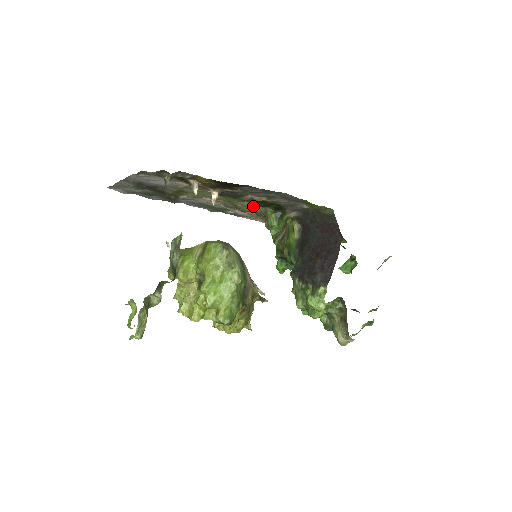
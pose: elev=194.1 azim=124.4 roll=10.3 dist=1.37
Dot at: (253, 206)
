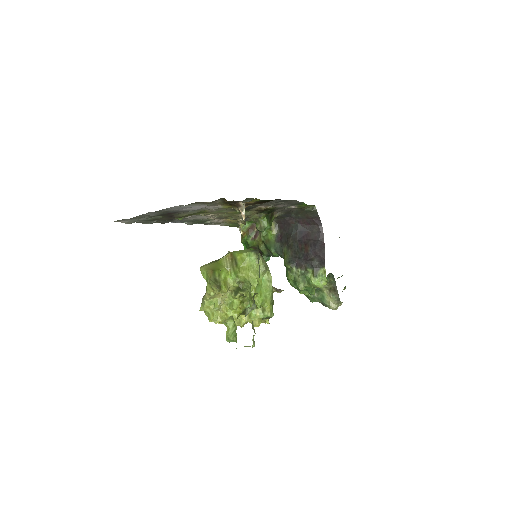
Dot at: (252, 214)
